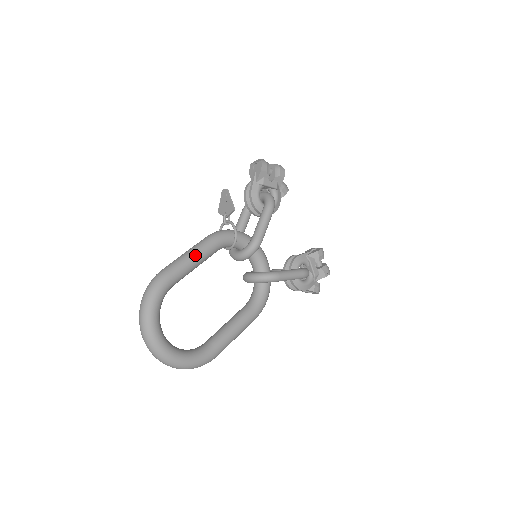
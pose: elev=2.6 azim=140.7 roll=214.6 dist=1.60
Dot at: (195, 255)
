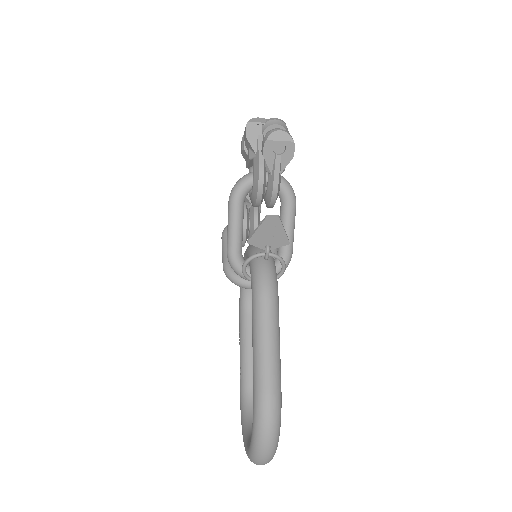
Dot at: (279, 339)
